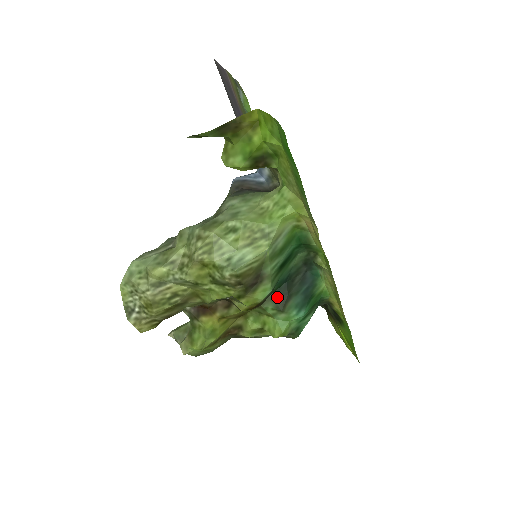
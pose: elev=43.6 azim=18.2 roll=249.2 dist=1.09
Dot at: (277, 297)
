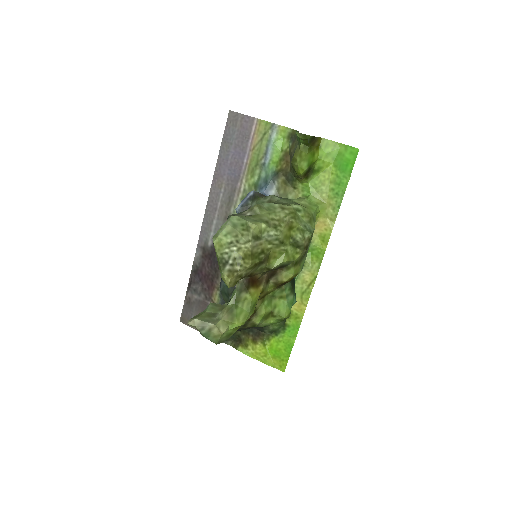
Dot at: (291, 280)
